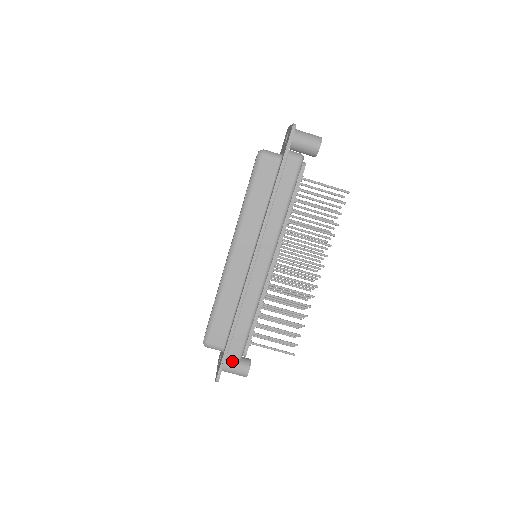
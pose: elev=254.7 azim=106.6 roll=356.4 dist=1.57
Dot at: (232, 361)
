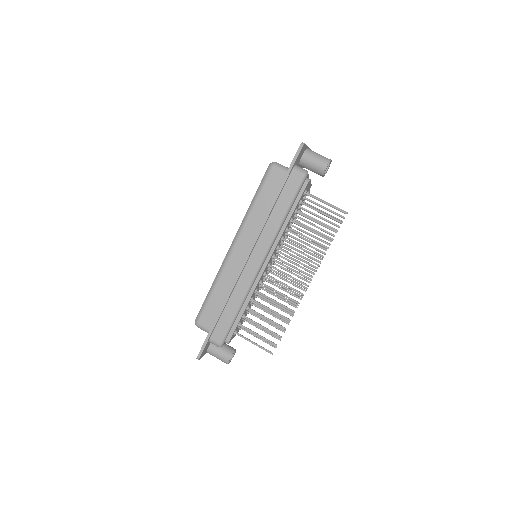
Dot at: (215, 344)
